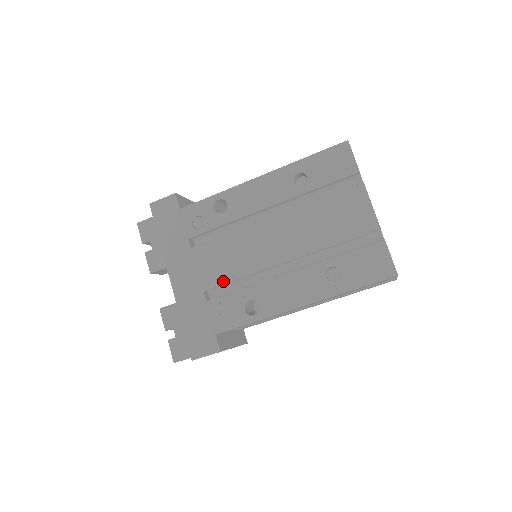
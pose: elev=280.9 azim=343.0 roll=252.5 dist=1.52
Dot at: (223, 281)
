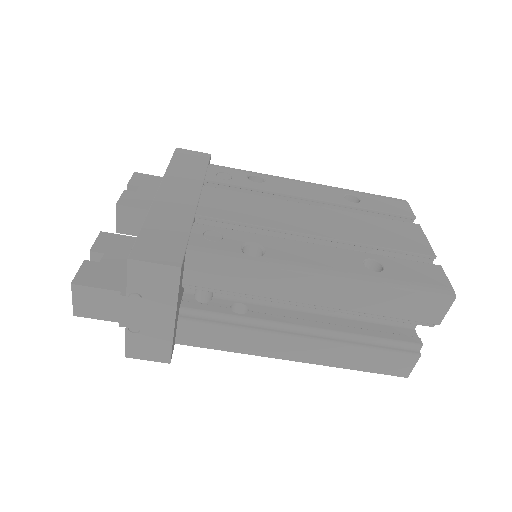
Dot at: (228, 218)
